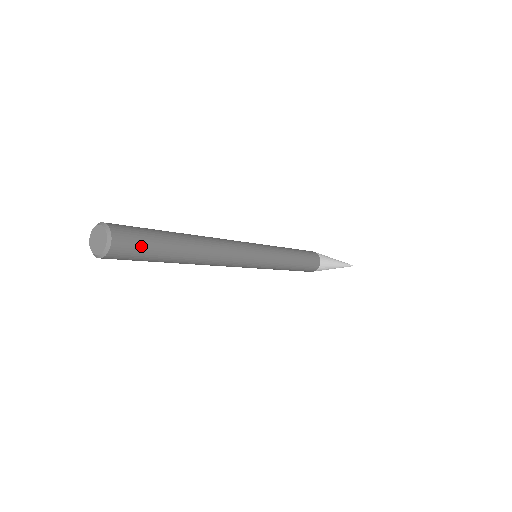
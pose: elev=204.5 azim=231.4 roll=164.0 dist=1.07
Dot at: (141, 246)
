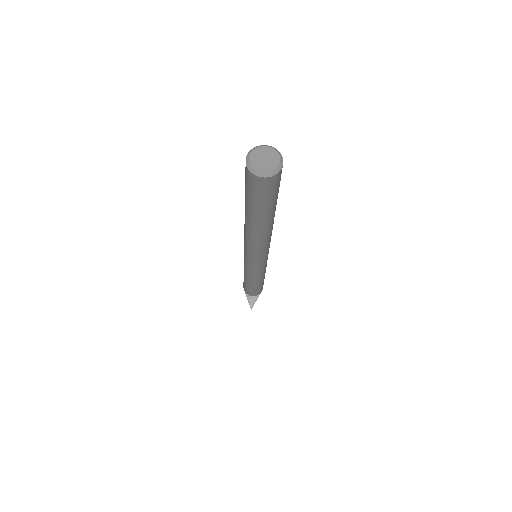
Dot at: (278, 187)
